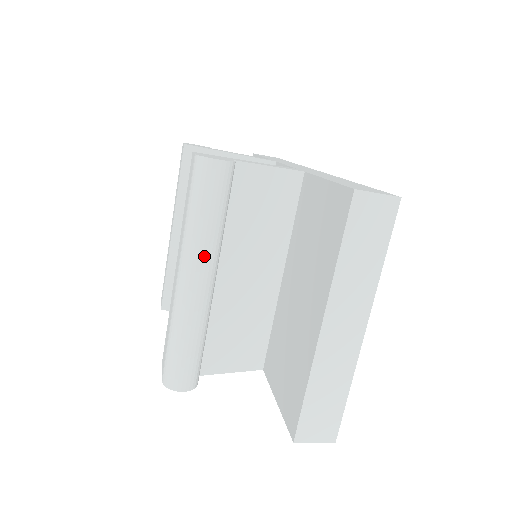
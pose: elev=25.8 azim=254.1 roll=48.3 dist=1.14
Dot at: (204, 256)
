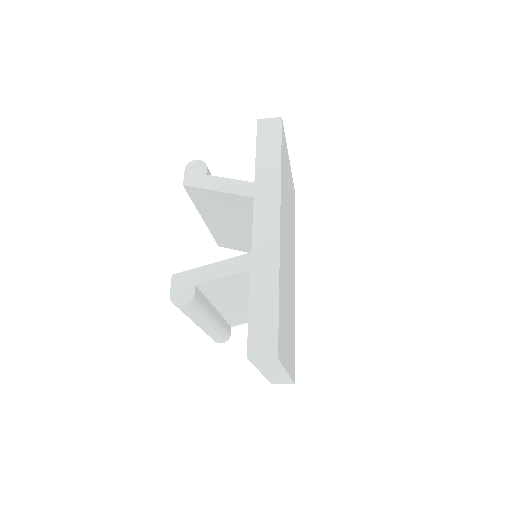
Dot at: (200, 323)
